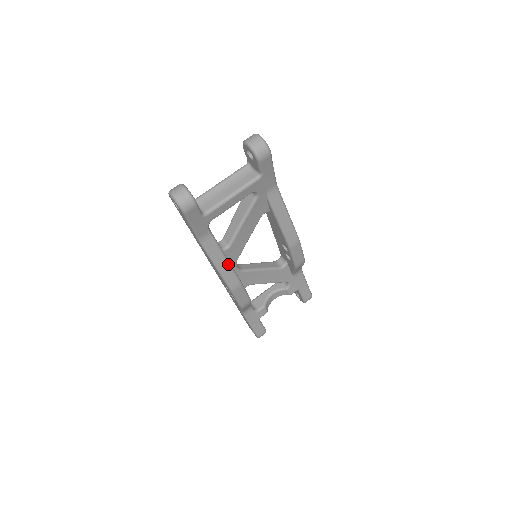
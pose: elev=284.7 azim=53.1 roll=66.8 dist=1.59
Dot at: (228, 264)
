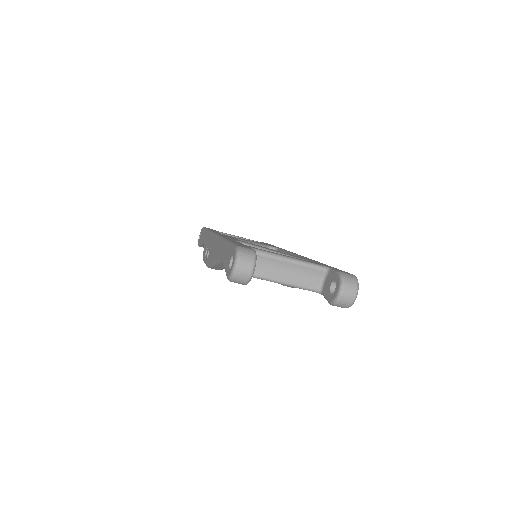
Dot at: occluded
